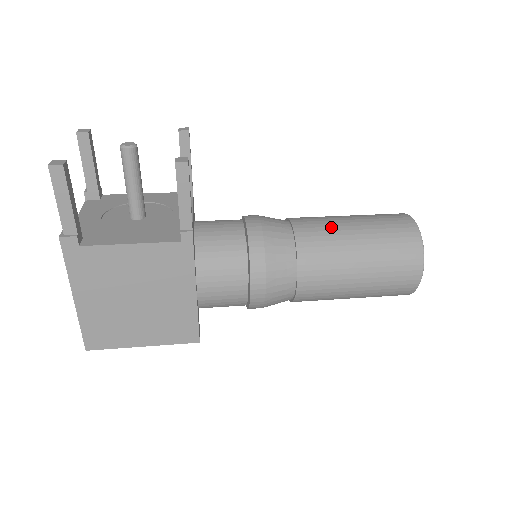
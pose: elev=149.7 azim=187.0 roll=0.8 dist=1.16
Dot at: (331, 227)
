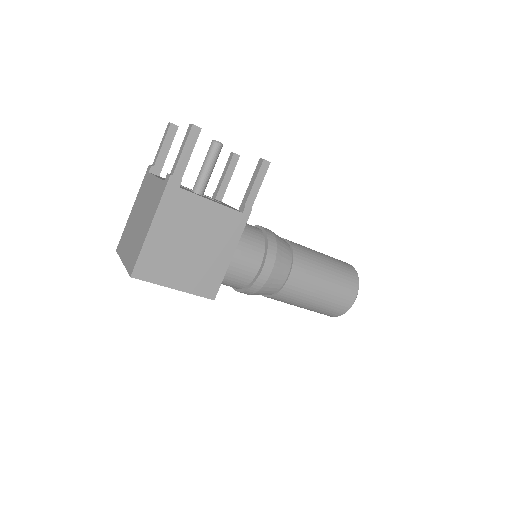
Dot at: (310, 250)
